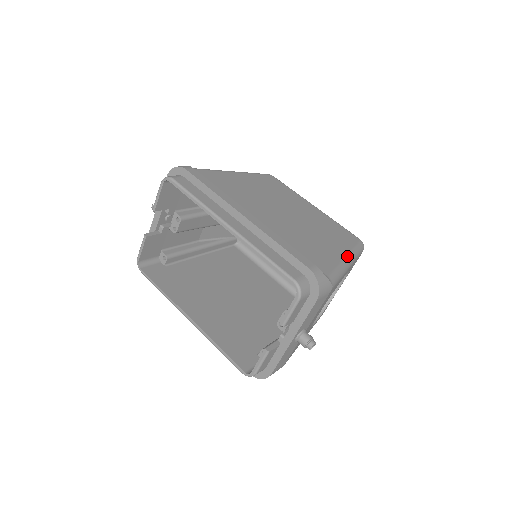
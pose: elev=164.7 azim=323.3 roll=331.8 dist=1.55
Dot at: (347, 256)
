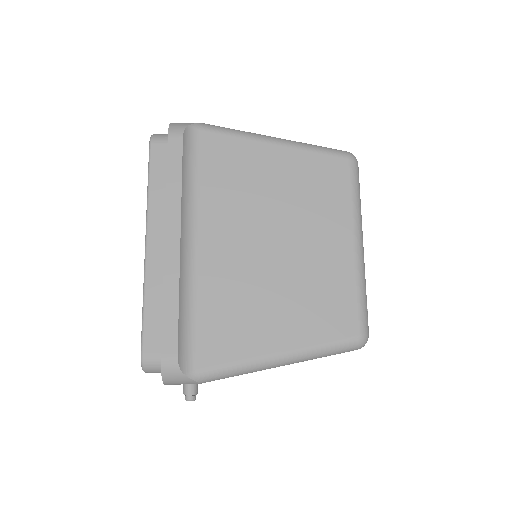
Dot at: (282, 354)
